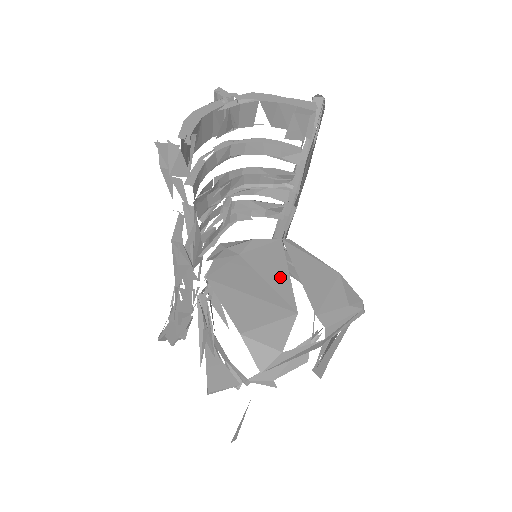
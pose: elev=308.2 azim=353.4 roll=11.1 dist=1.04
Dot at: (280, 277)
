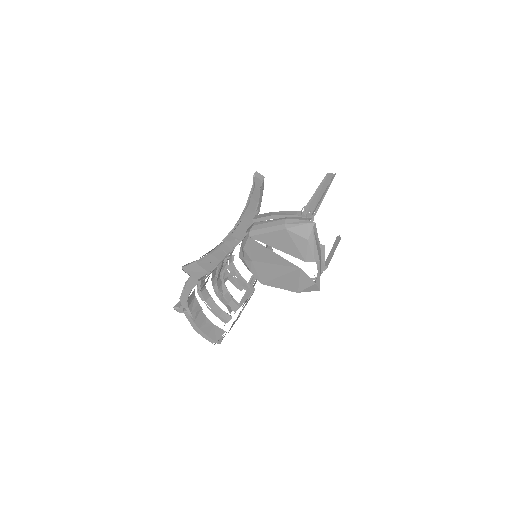
Dot at: (275, 258)
